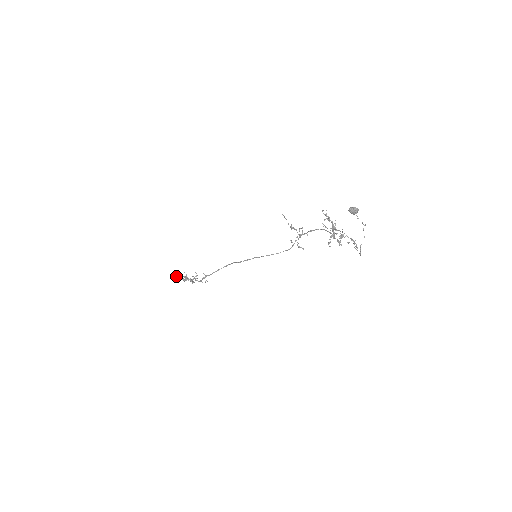
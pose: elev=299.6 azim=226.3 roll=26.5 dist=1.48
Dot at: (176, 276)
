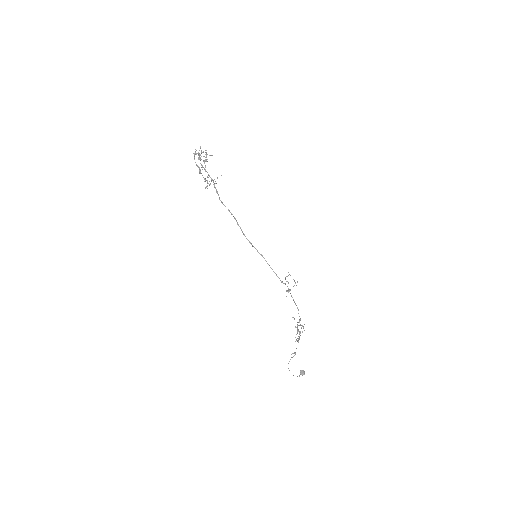
Dot at: (193, 153)
